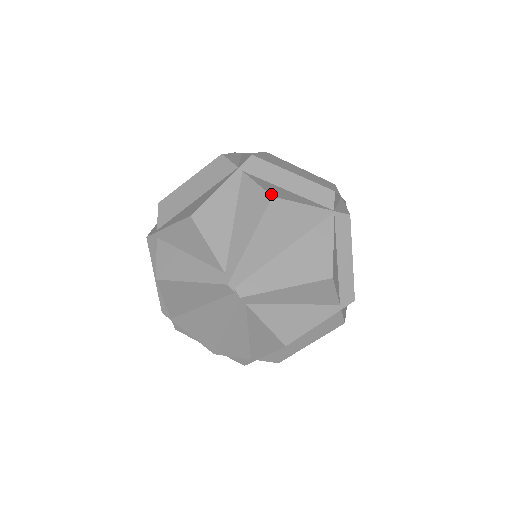
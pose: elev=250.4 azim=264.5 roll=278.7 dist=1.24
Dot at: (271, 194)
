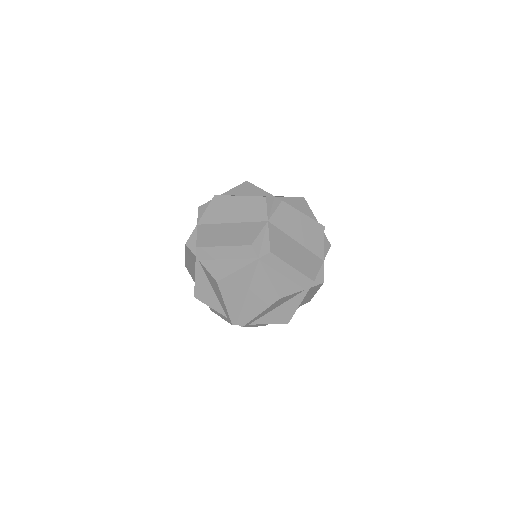
Dot at: (216, 279)
